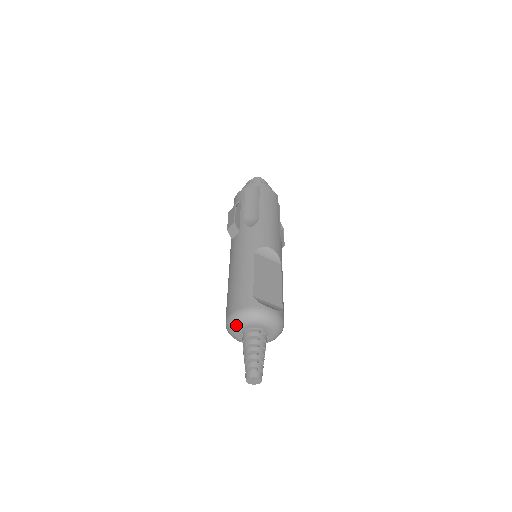
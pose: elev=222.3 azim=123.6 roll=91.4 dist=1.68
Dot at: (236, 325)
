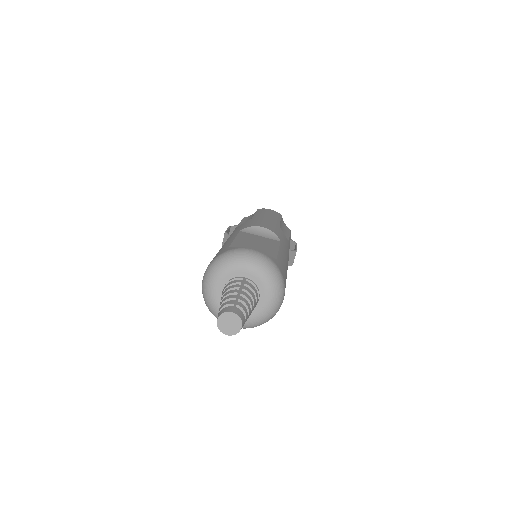
Dot at: (210, 283)
